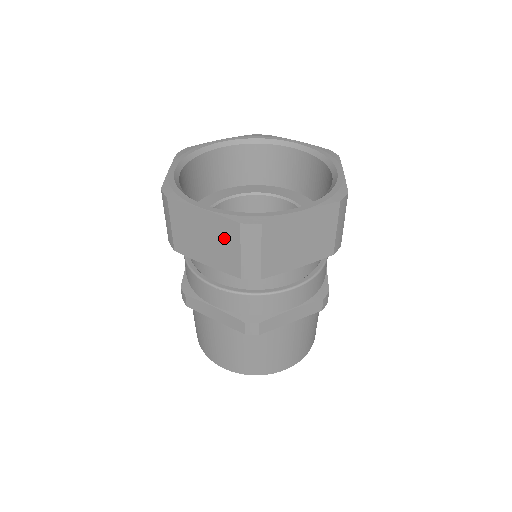
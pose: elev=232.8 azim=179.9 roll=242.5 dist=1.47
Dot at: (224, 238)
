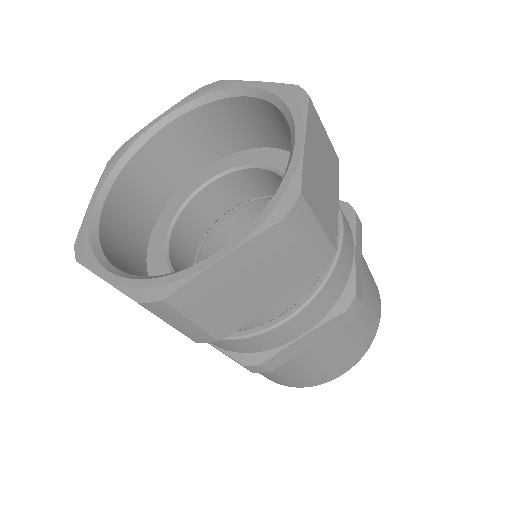
Dot at: (273, 258)
